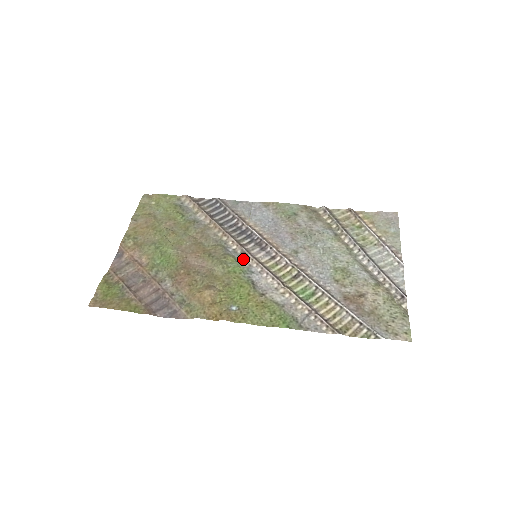
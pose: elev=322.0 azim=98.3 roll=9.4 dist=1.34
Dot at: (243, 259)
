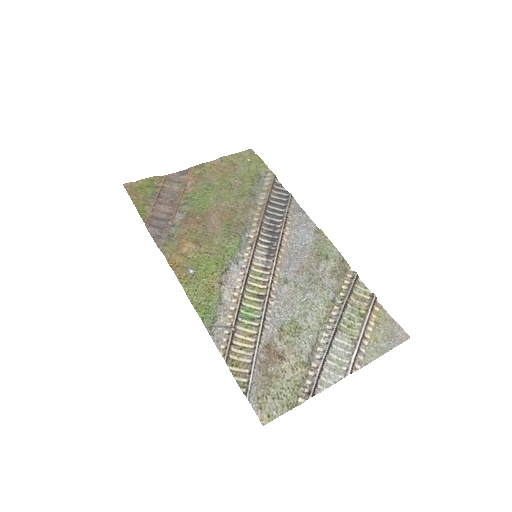
Dot at: (245, 249)
